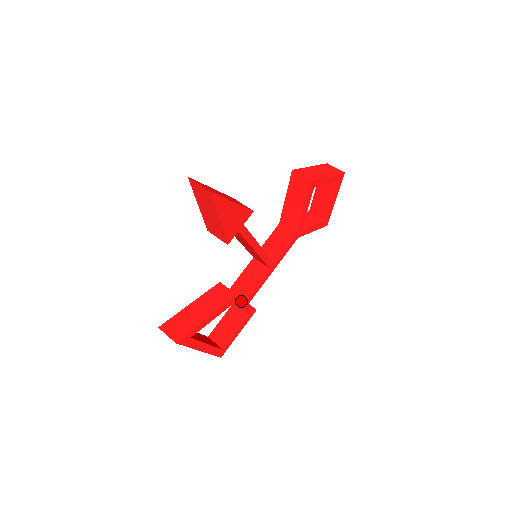
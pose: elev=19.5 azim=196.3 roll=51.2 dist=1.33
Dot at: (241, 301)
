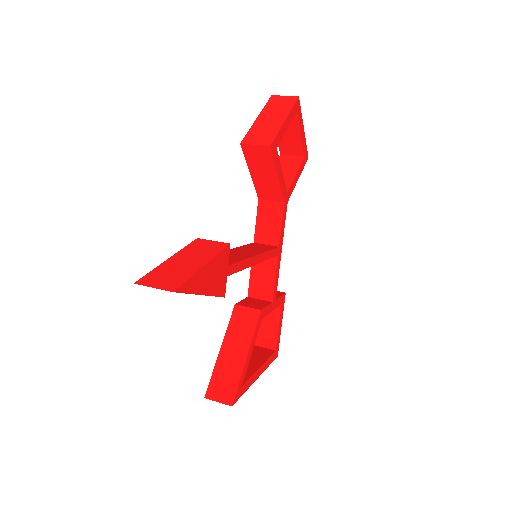
Dot at: (268, 307)
